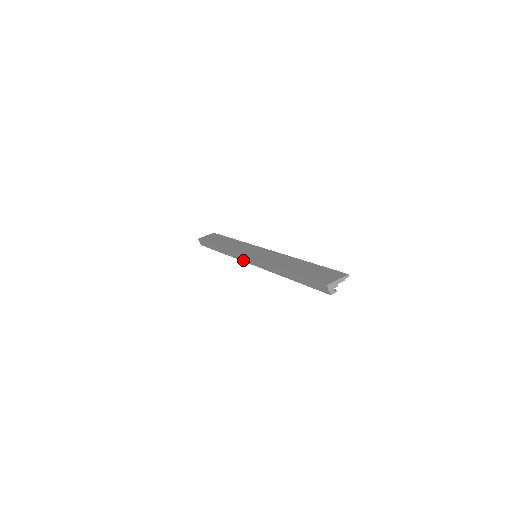
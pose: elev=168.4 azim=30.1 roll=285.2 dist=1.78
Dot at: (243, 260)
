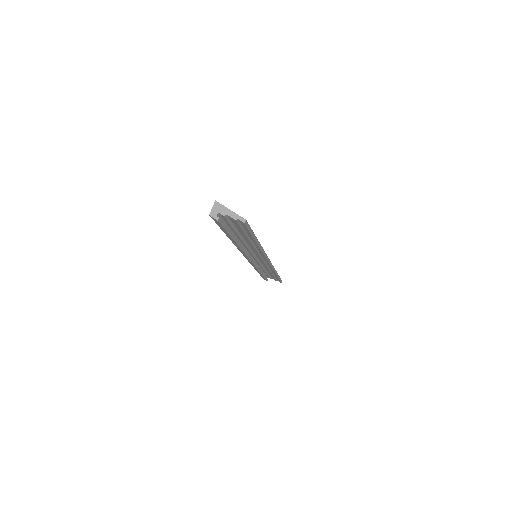
Dot at: occluded
